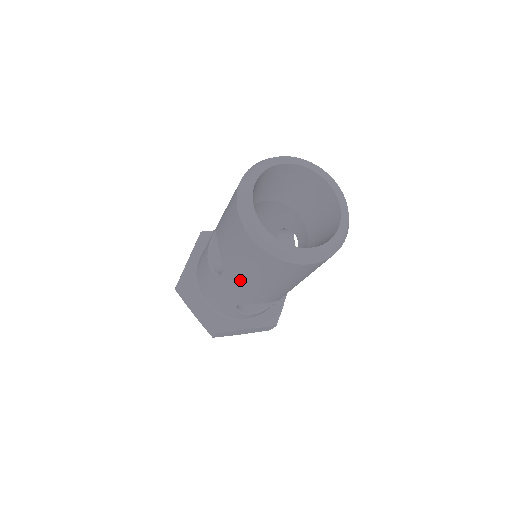
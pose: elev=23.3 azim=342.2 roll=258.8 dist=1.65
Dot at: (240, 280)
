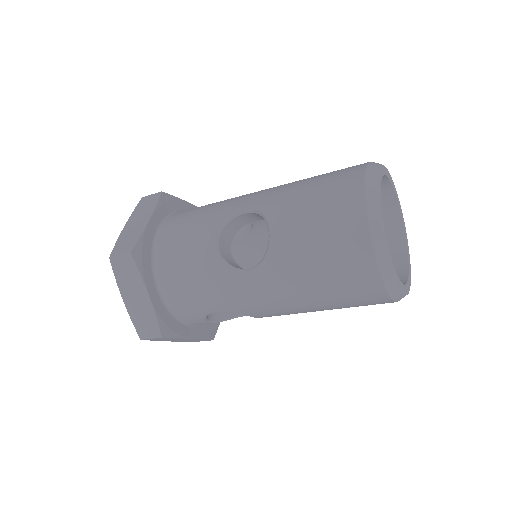
Dot at: (280, 288)
